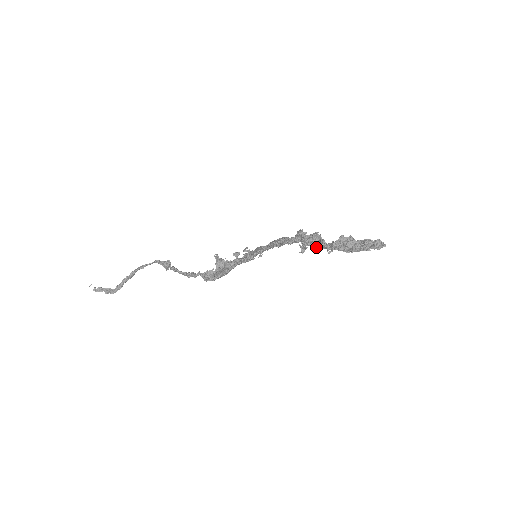
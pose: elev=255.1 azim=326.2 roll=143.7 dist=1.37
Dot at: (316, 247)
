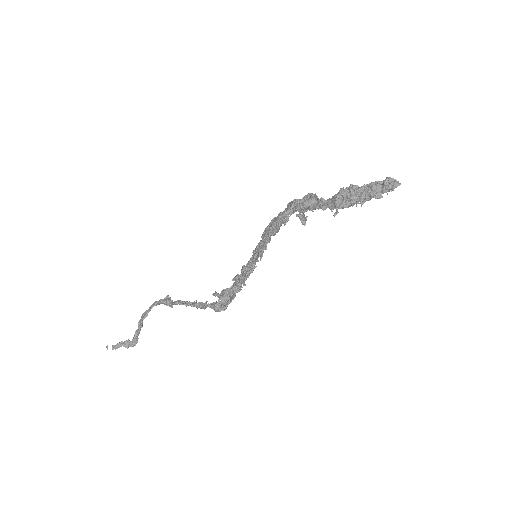
Dot at: occluded
